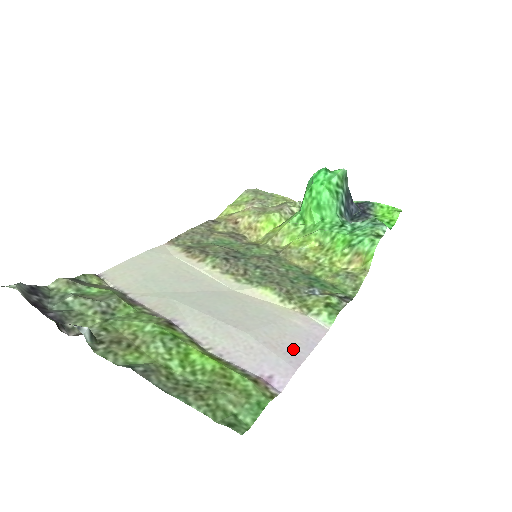
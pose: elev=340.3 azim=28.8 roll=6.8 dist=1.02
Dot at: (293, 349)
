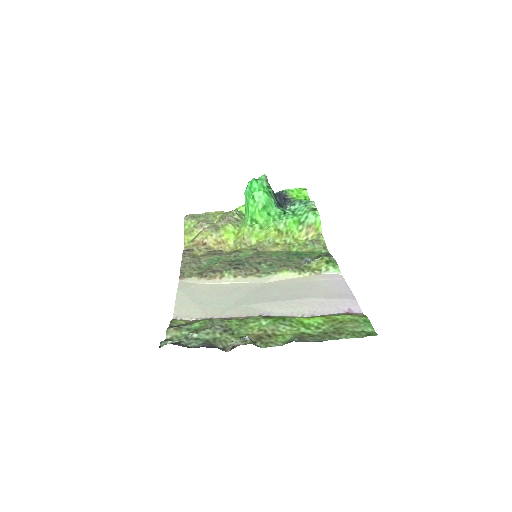
Dot at: (341, 292)
